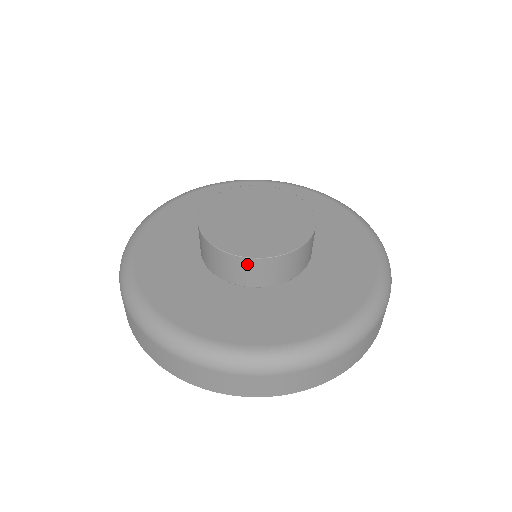
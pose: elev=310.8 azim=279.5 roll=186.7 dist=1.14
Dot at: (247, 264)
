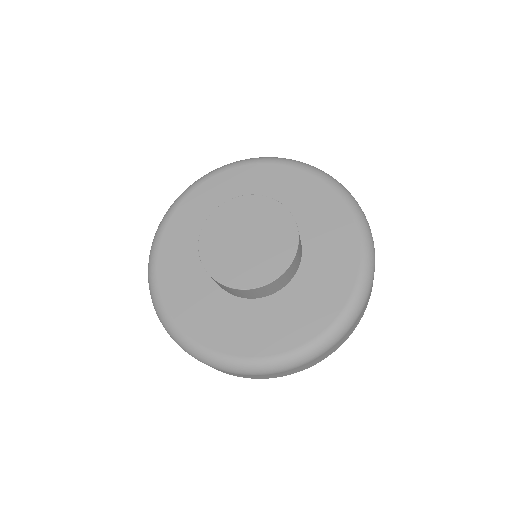
Dot at: occluded
